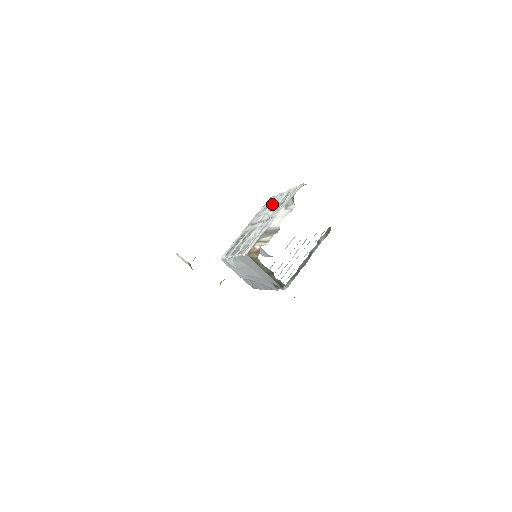
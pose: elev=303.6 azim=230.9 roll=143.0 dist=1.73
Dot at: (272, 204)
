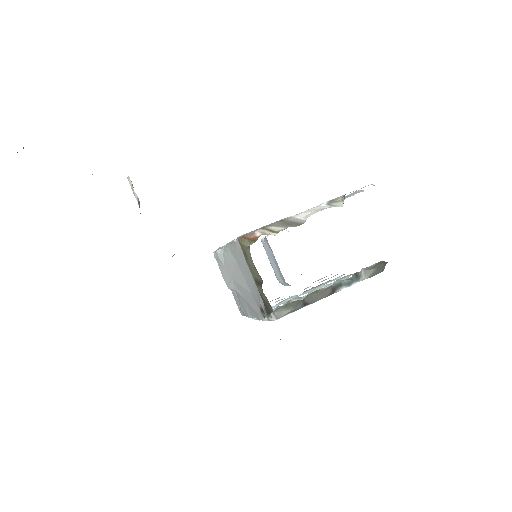
Dot at: occluded
